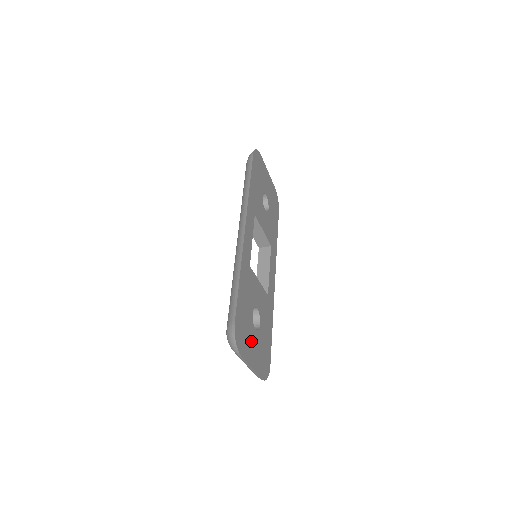
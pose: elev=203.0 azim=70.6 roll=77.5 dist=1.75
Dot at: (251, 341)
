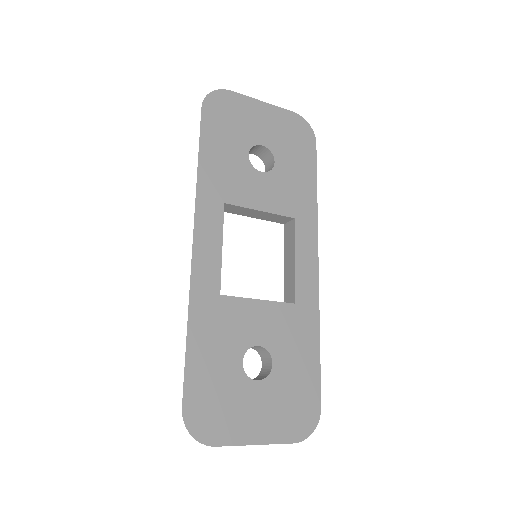
Dot at: (245, 406)
